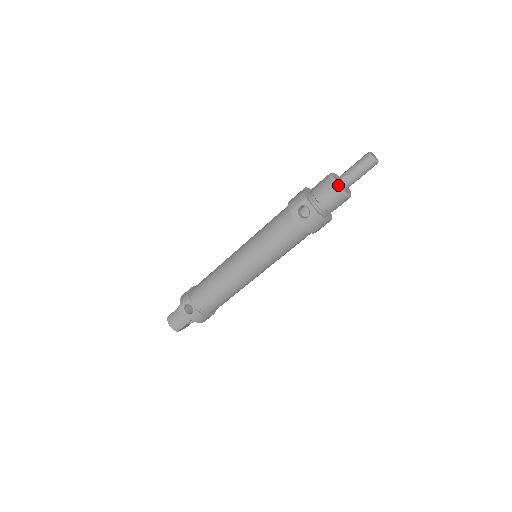
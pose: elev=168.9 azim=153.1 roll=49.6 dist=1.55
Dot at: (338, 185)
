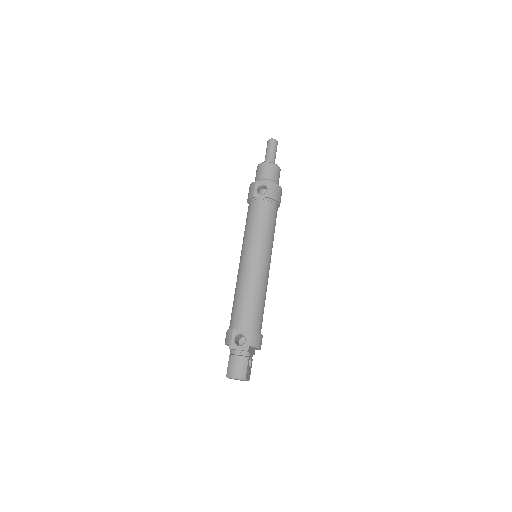
Dot at: (268, 162)
